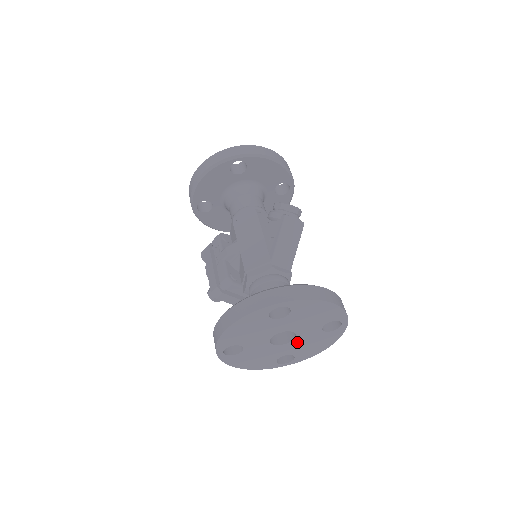
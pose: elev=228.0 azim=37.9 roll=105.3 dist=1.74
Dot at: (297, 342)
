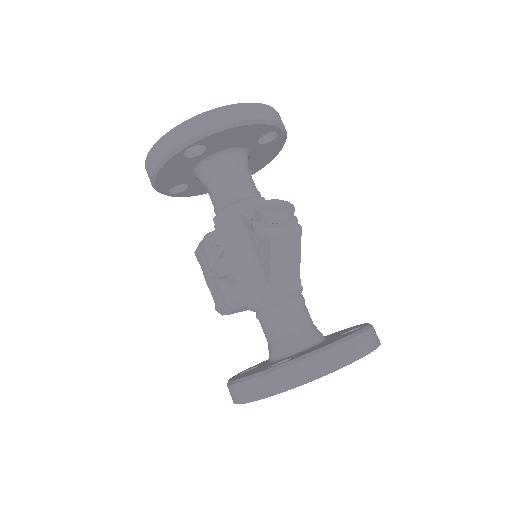
Dot at: occluded
